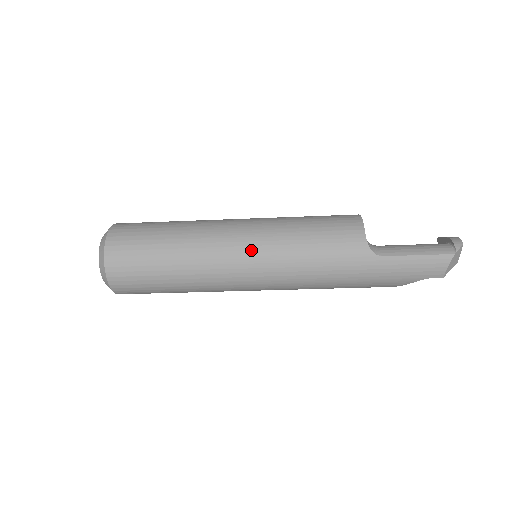
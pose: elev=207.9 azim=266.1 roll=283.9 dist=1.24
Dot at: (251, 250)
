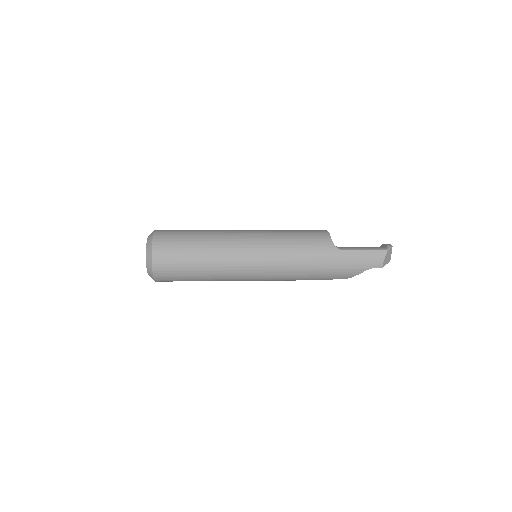
Dot at: (256, 244)
